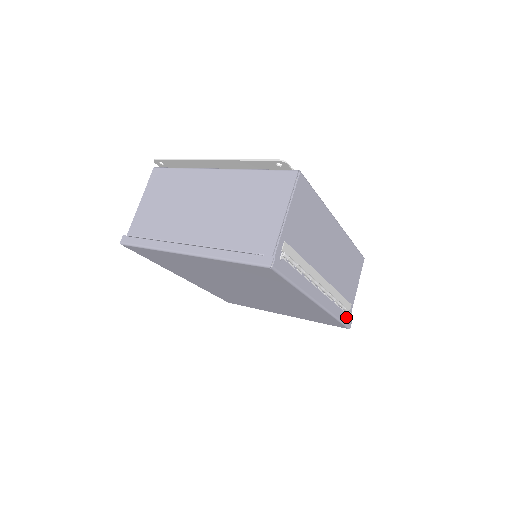
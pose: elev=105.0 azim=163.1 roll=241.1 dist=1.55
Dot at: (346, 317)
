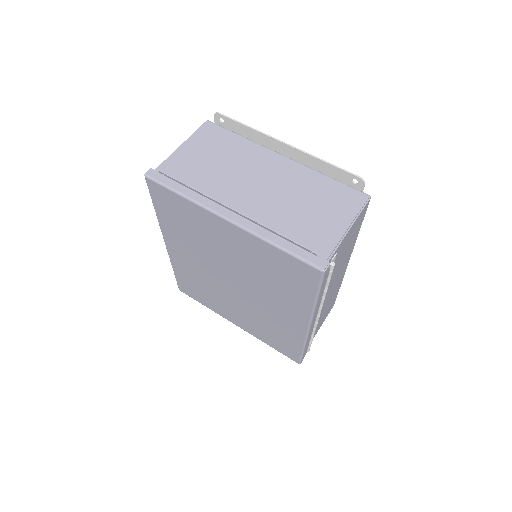
Dot at: (306, 351)
